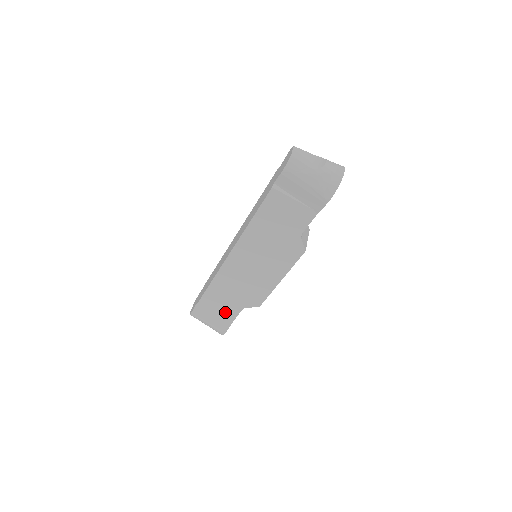
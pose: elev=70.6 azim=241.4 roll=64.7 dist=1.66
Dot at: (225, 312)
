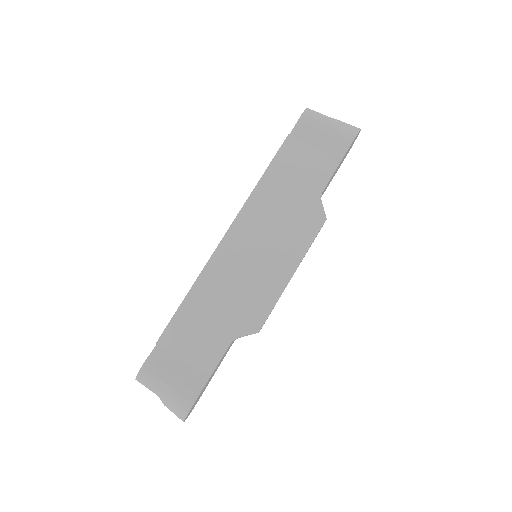
Dot at: (201, 353)
